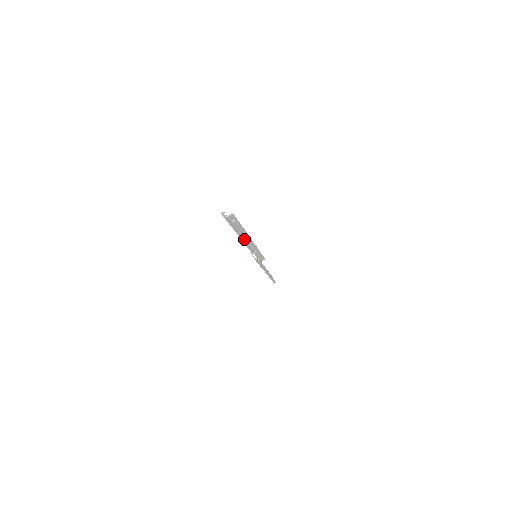
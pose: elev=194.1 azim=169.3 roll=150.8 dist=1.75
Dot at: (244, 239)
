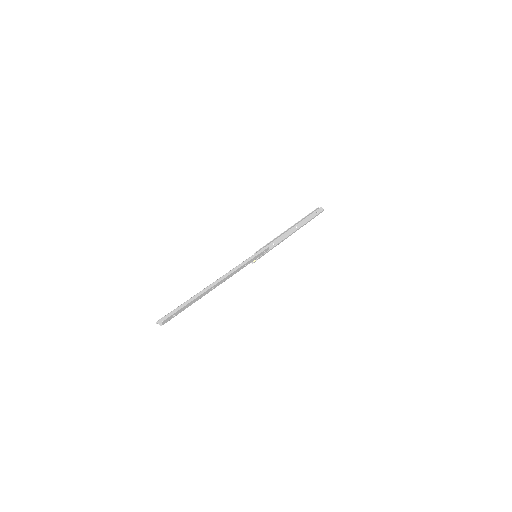
Dot at: occluded
